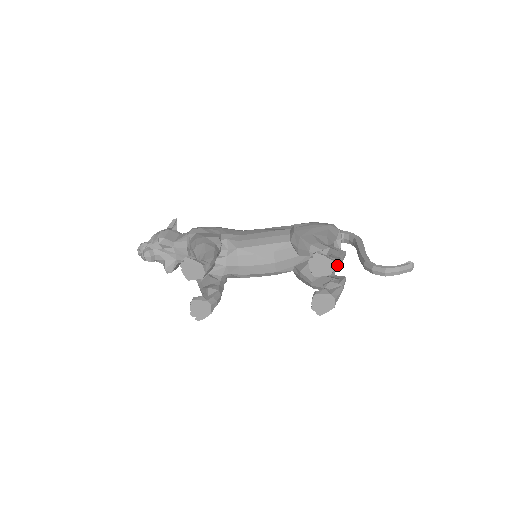
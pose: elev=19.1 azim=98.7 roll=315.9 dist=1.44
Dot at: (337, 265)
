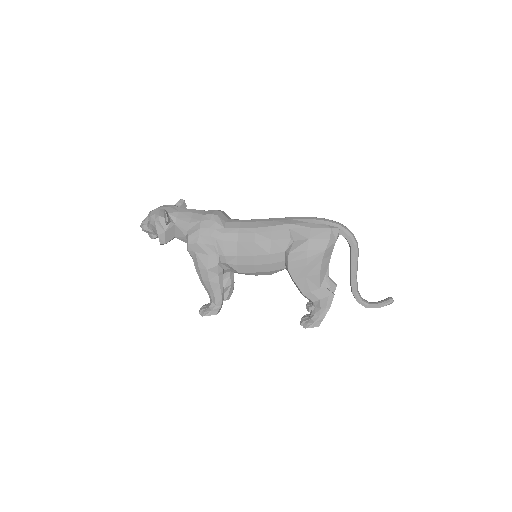
Dot at: (324, 314)
